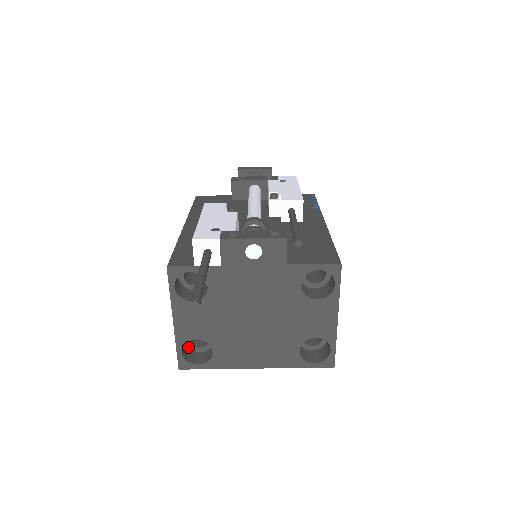
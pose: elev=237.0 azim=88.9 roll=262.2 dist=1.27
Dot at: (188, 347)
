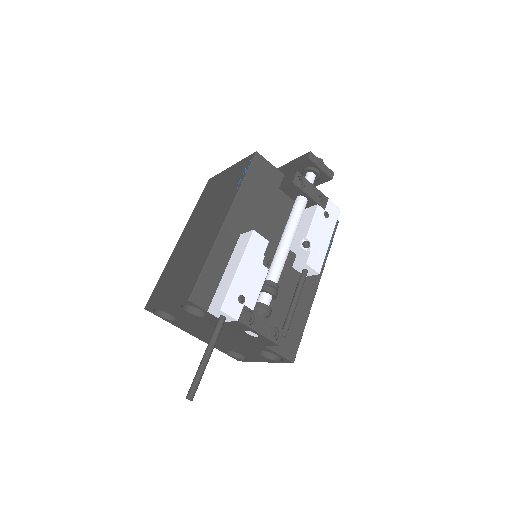
Dot at: occluded
